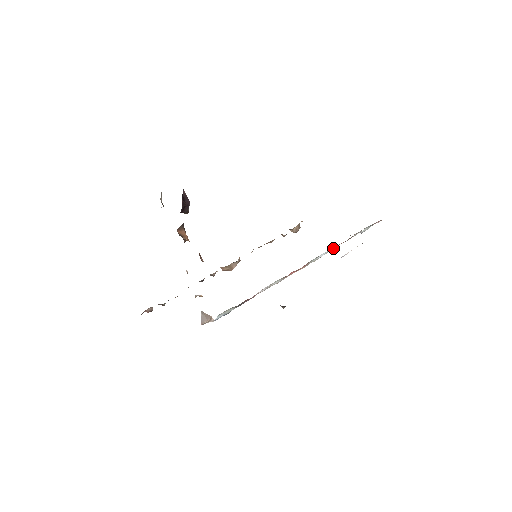
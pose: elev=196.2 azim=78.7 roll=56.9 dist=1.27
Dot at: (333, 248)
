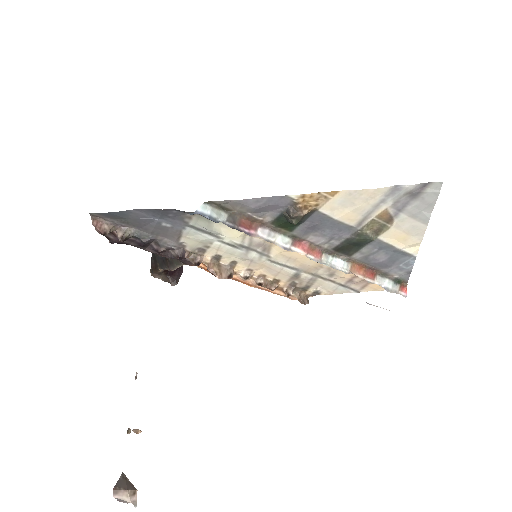
Dot at: (352, 267)
